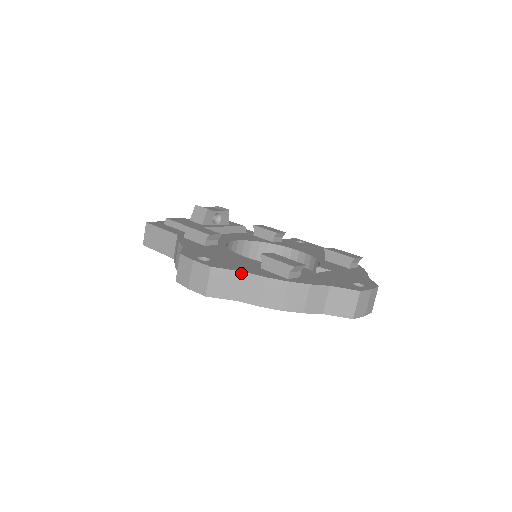
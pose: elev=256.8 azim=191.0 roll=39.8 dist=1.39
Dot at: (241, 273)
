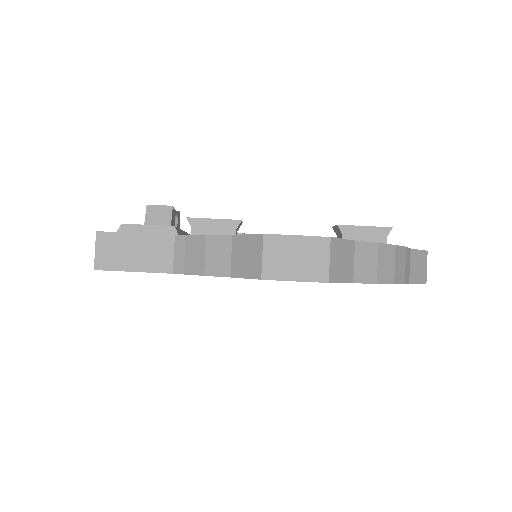
Dot at: (354, 243)
